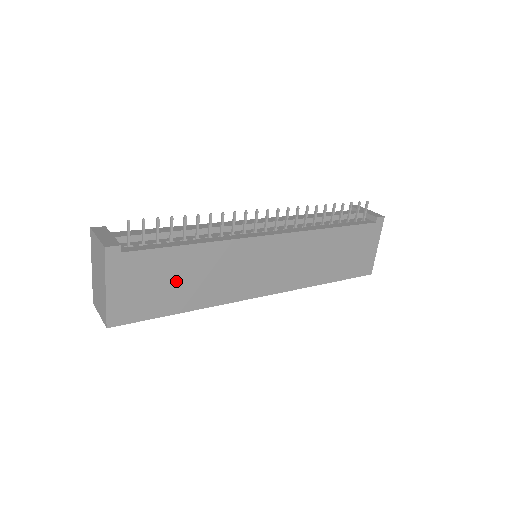
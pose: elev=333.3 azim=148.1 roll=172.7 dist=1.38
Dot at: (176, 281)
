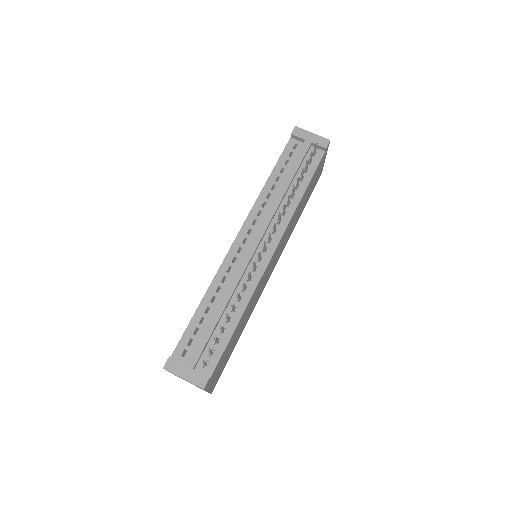
Dot at: (234, 340)
